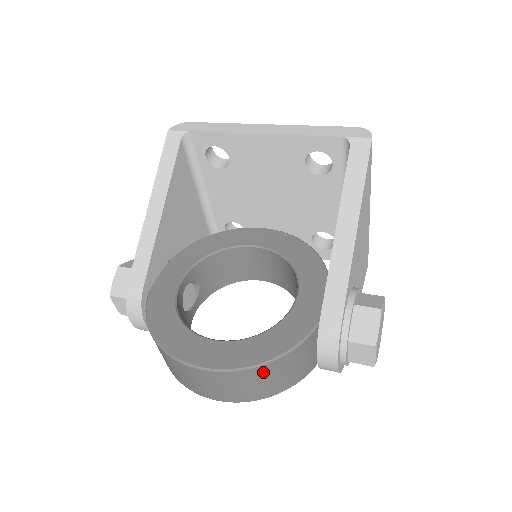
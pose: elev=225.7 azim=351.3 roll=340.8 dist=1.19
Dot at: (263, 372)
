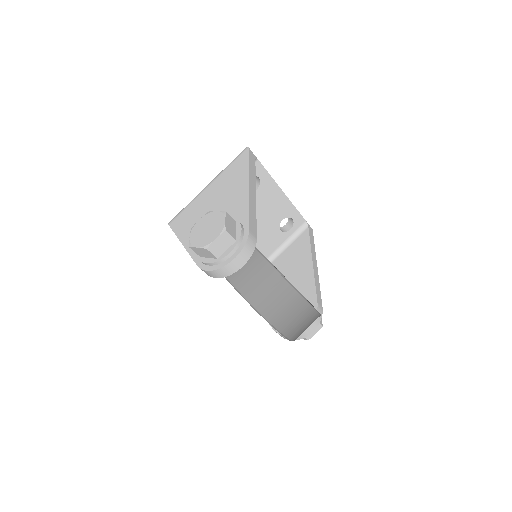
Dot at: occluded
